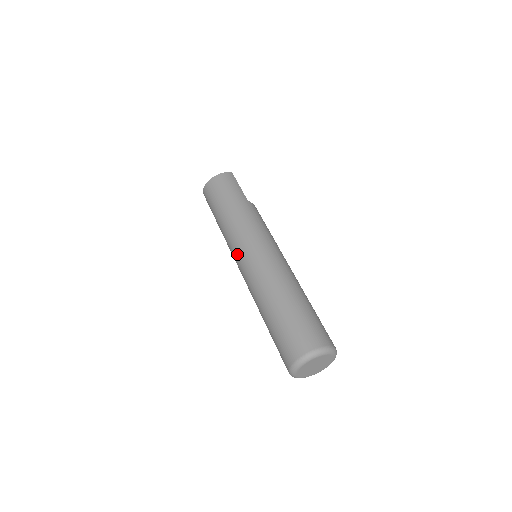
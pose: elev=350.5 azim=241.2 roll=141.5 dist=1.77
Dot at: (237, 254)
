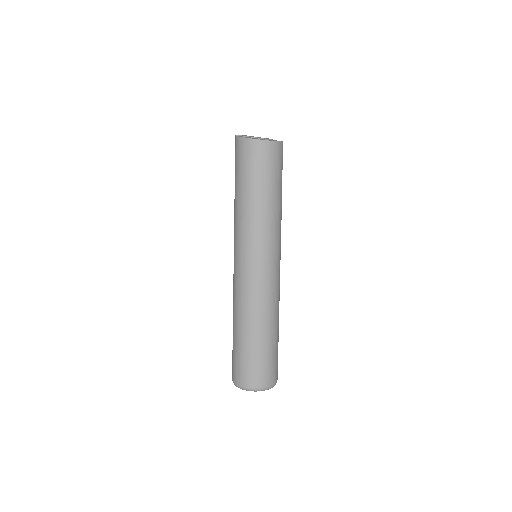
Dot at: (248, 255)
